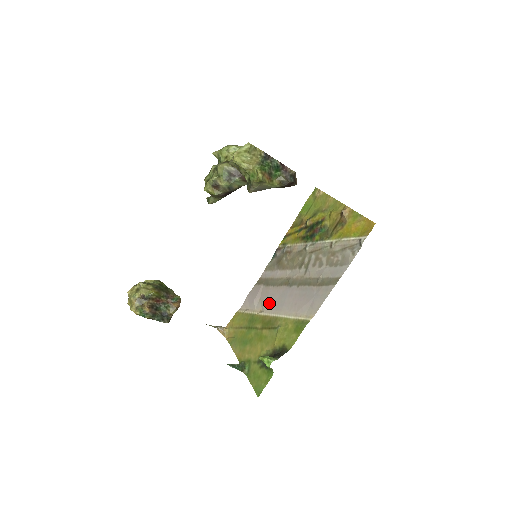
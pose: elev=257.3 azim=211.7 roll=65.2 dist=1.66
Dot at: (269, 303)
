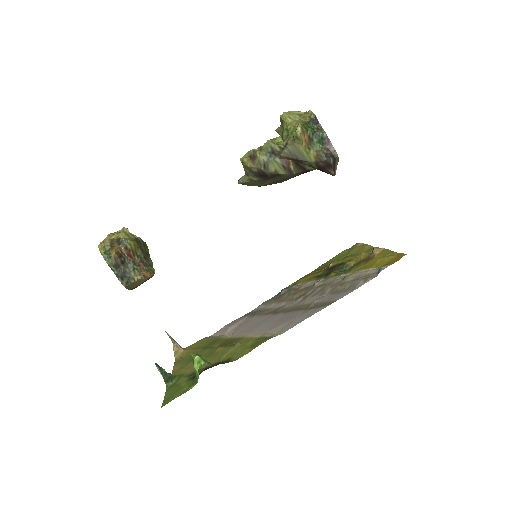
Dot at: (243, 328)
